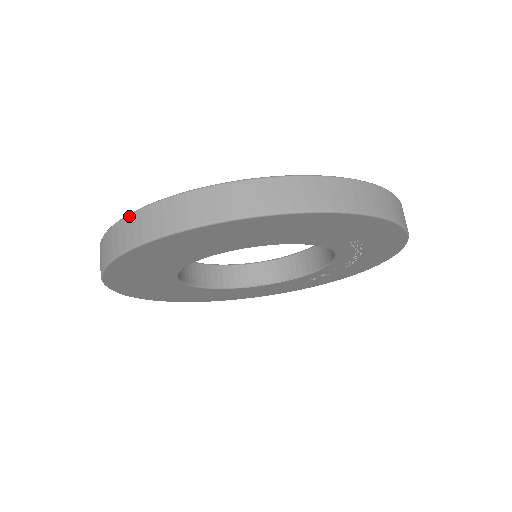
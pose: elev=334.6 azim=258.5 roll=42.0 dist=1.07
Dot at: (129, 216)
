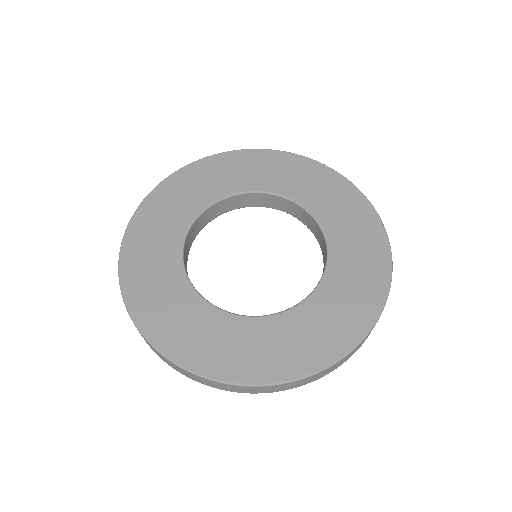
Dot at: occluded
